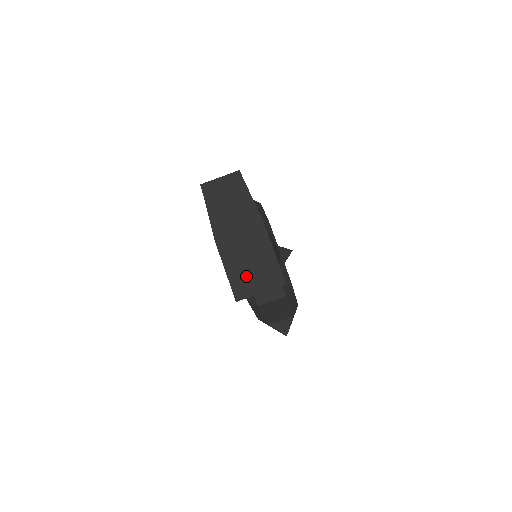
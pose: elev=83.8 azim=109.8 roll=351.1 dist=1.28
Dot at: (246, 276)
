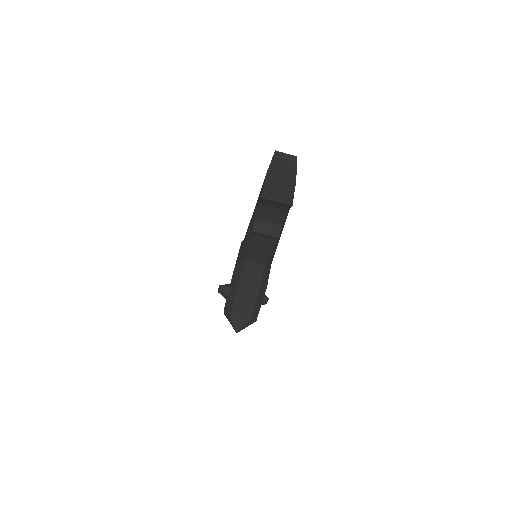
Dot at: (273, 192)
